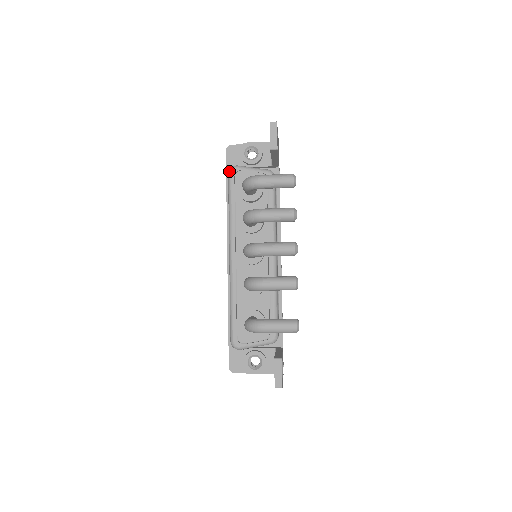
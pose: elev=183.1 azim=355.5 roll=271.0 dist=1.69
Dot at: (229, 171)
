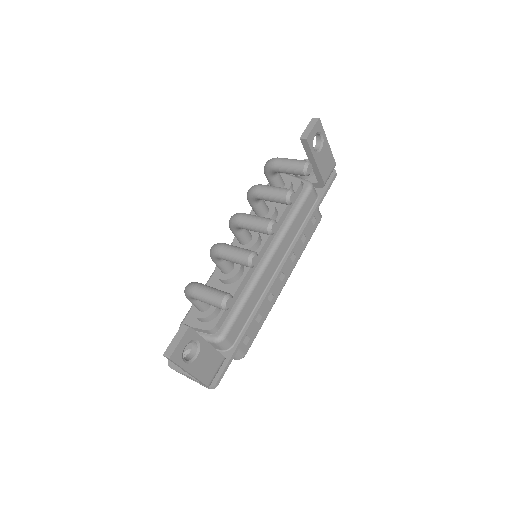
Dot at: occluded
